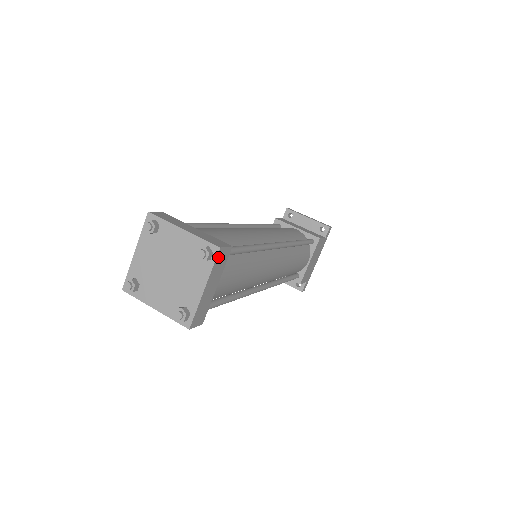
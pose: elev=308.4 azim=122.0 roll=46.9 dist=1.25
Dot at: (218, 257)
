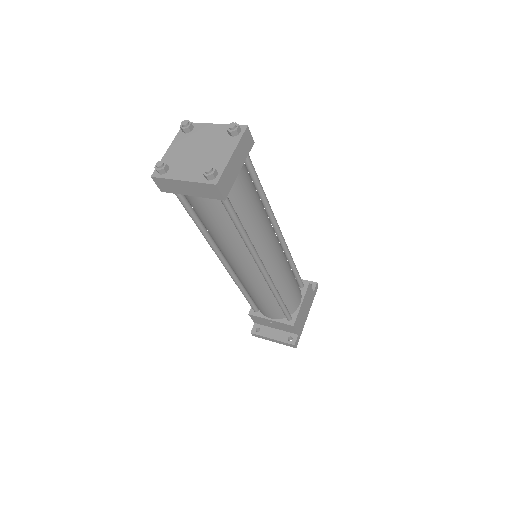
Dot at: (245, 134)
